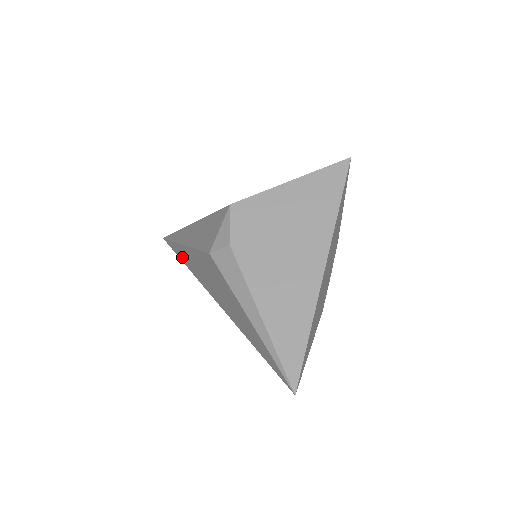
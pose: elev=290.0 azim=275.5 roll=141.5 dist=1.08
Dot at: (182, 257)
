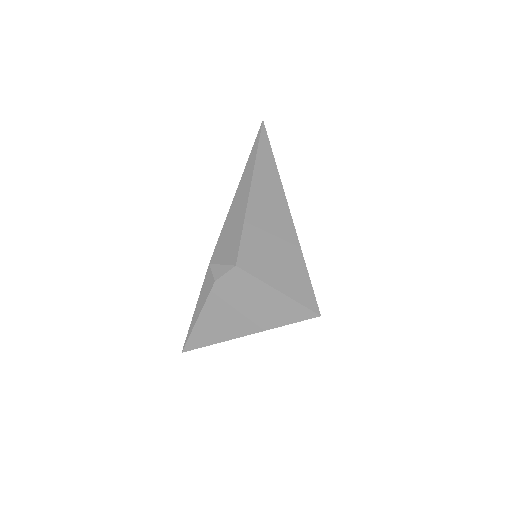
Dot at: occluded
